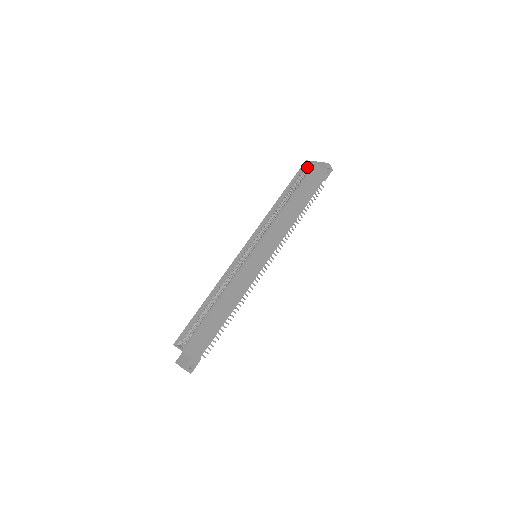
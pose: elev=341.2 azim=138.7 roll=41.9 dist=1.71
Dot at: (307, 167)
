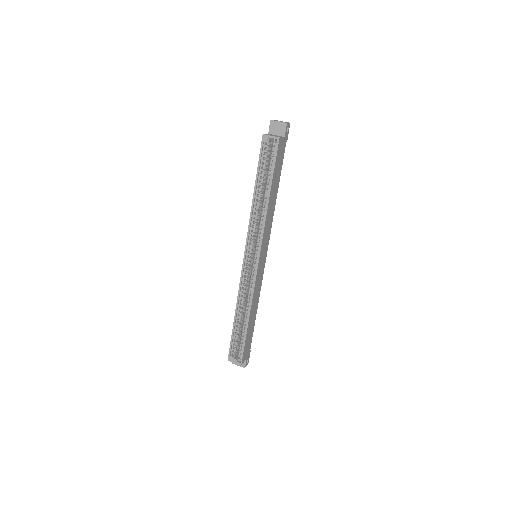
Dot at: (268, 143)
